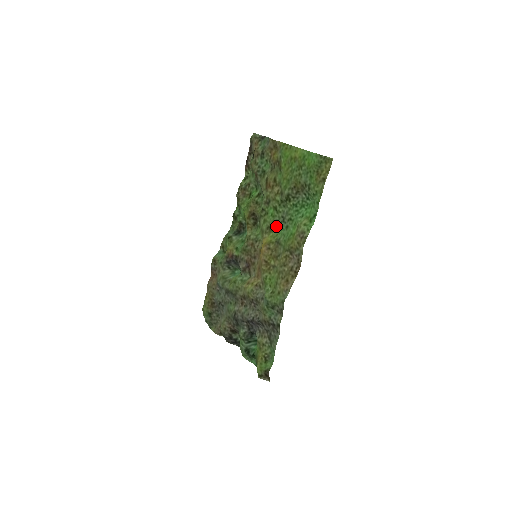
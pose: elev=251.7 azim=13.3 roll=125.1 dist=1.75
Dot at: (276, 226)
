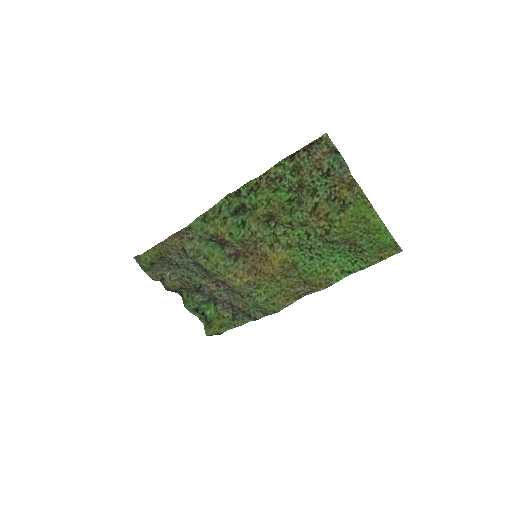
Dot at: (297, 247)
